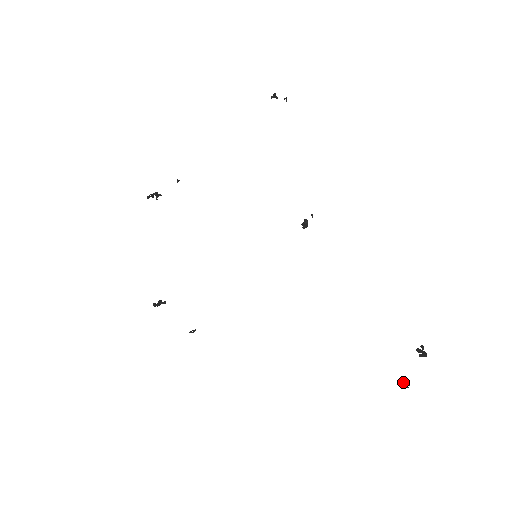
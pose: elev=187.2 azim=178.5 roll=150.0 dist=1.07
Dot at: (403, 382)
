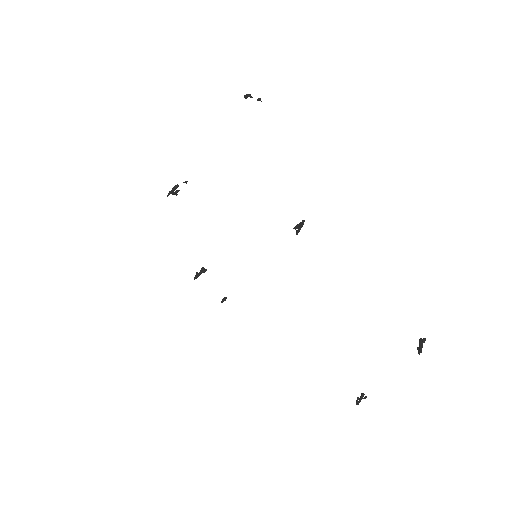
Dot at: (357, 397)
